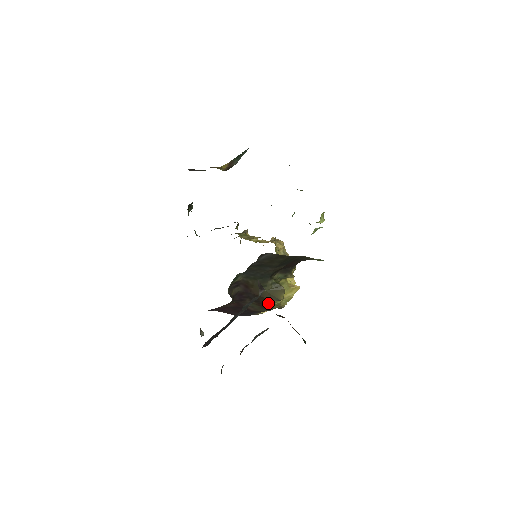
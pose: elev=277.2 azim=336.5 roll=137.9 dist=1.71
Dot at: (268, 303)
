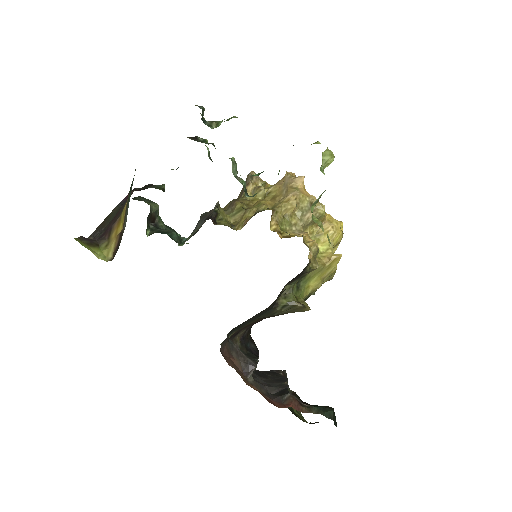
Dot at: occluded
